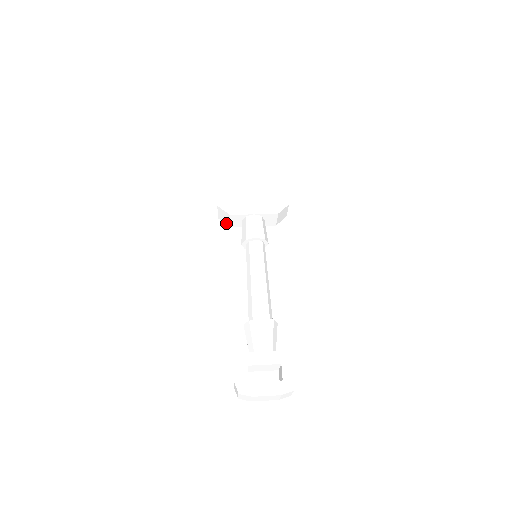
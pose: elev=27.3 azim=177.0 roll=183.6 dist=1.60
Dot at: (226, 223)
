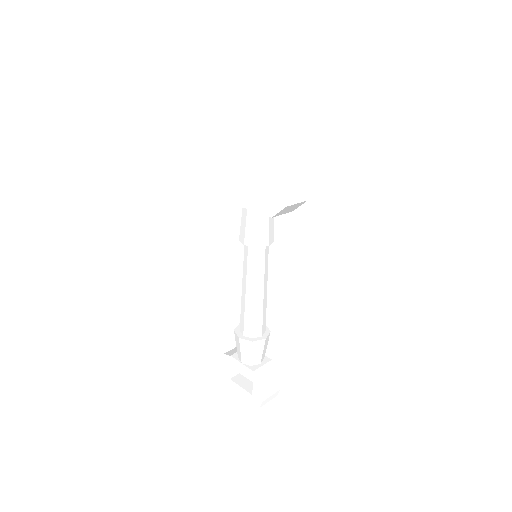
Dot at: occluded
